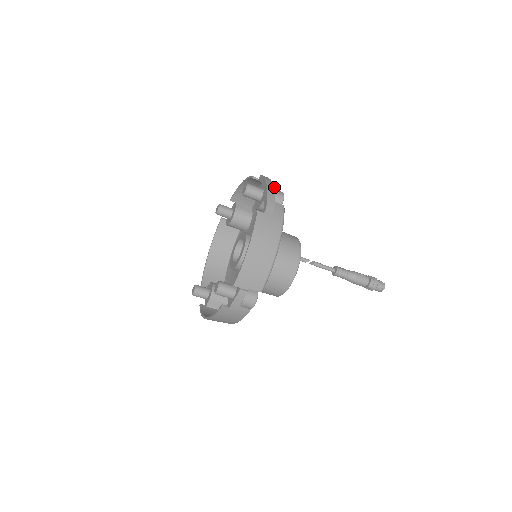
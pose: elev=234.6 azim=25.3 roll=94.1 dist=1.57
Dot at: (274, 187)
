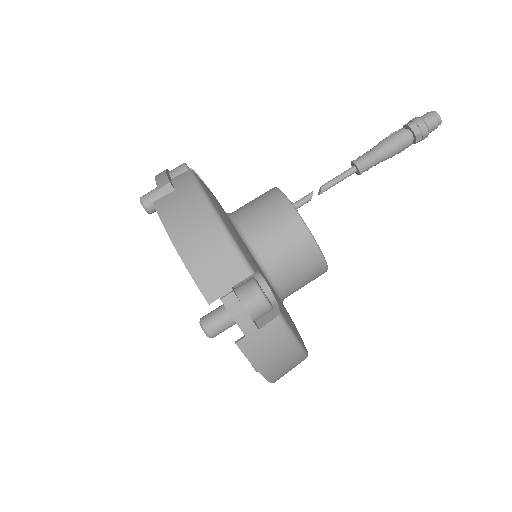
Dot at: occluded
